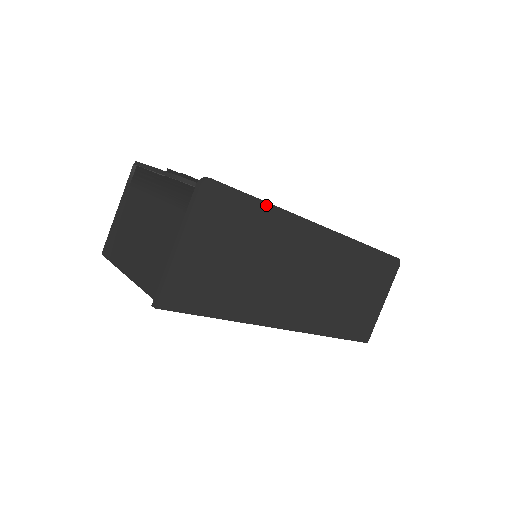
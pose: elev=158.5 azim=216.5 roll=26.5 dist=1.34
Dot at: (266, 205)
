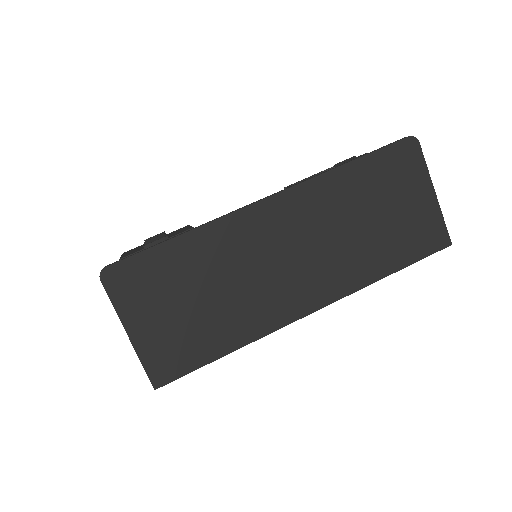
Dot at: (178, 239)
